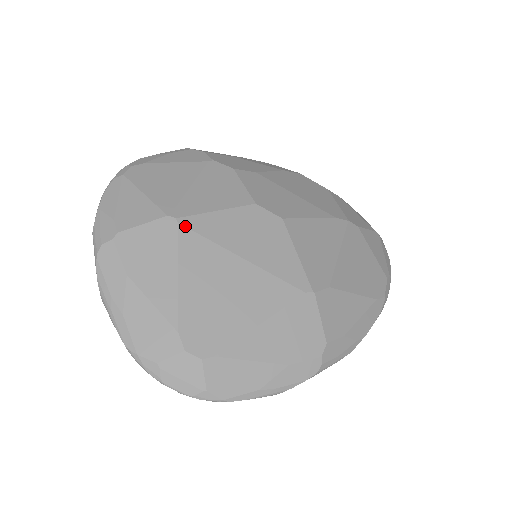
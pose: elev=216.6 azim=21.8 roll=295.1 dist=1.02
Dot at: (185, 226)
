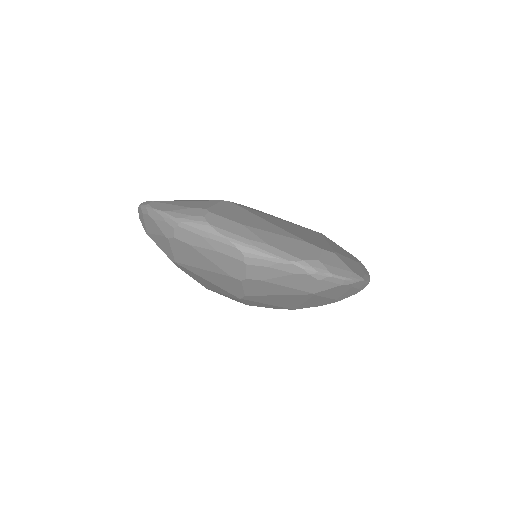
Dot at: (237, 204)
